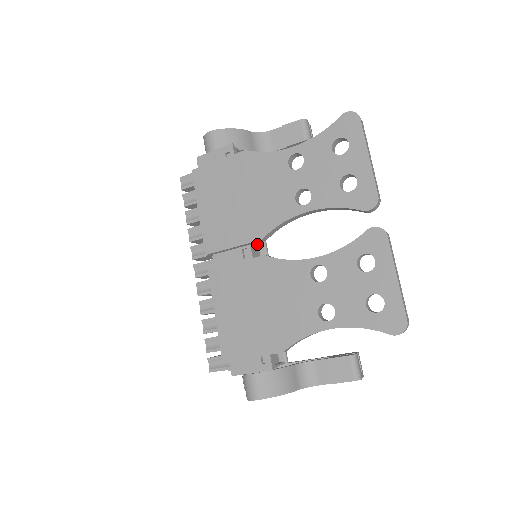
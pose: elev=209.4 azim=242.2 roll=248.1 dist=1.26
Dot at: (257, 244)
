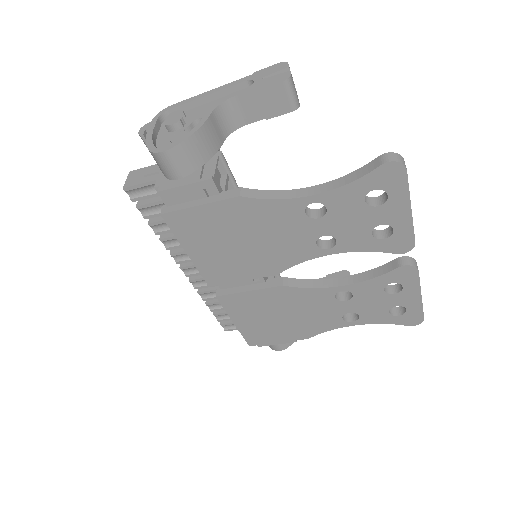
Dot at: occluded
